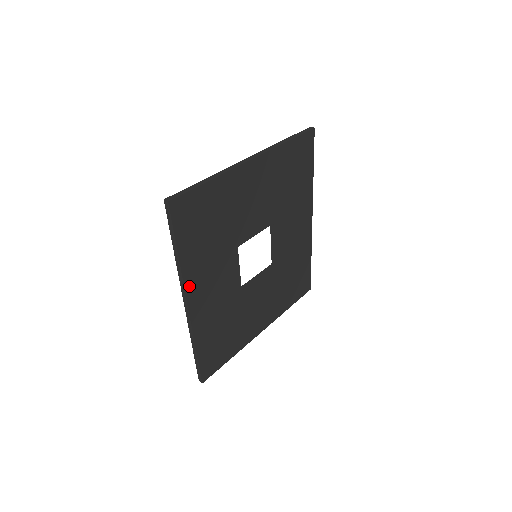
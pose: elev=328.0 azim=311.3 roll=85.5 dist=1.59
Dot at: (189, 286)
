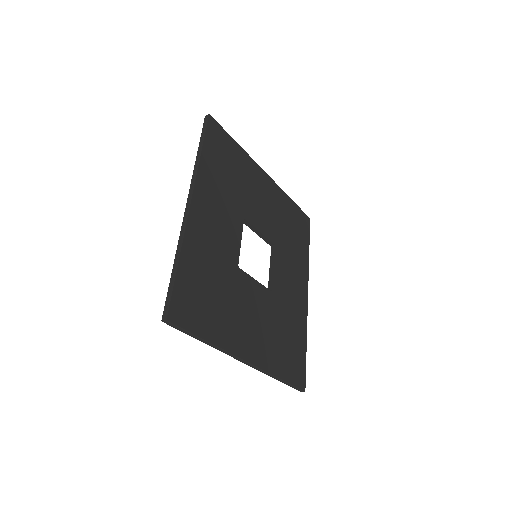
Dot at: (199, 187)
